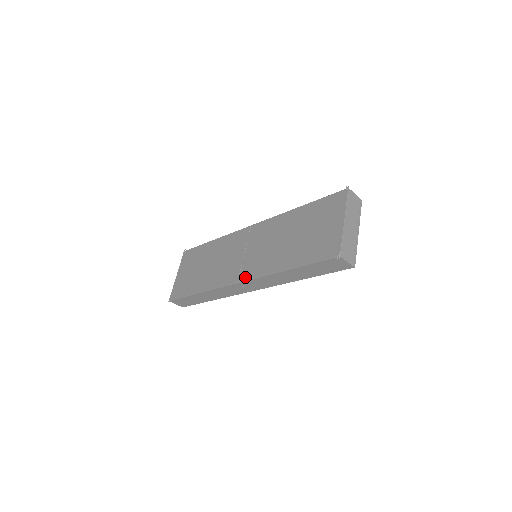
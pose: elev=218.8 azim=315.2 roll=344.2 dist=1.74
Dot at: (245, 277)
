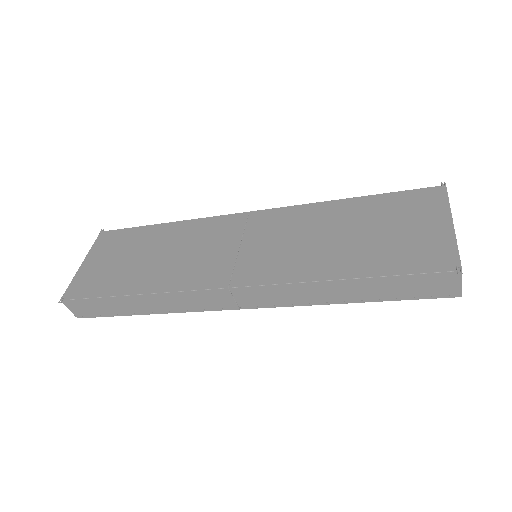
Dot at: (246, 280)
